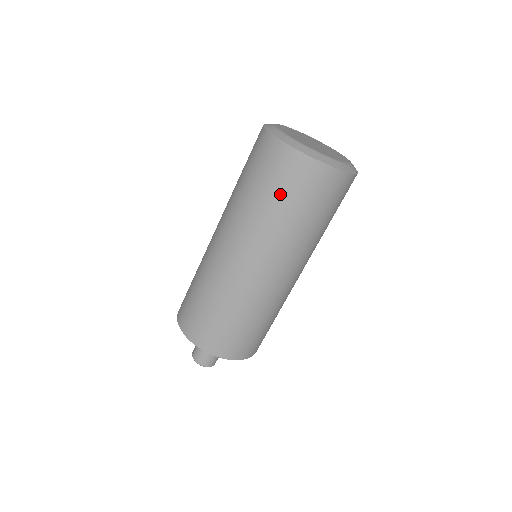
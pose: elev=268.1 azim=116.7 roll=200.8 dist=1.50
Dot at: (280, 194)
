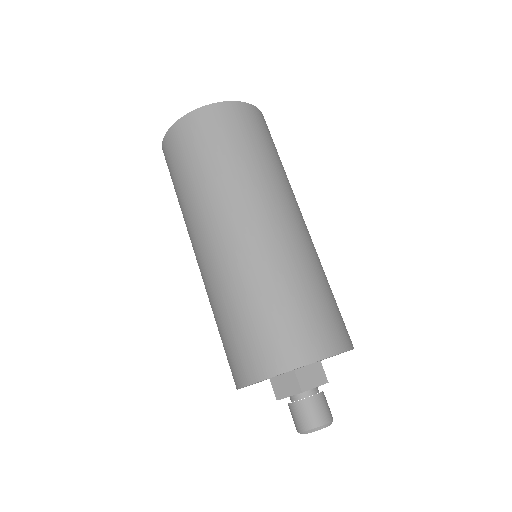
Dot at: (230, 144)
